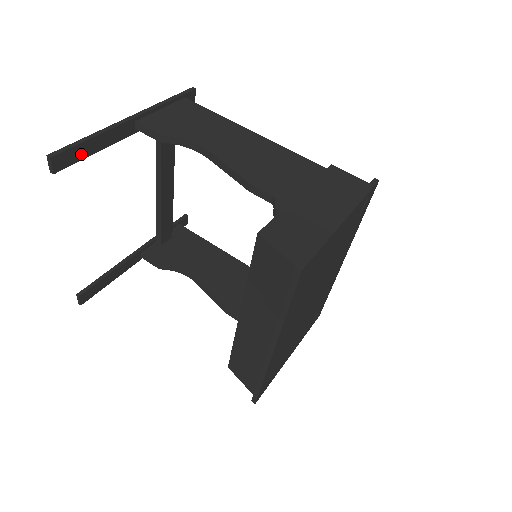
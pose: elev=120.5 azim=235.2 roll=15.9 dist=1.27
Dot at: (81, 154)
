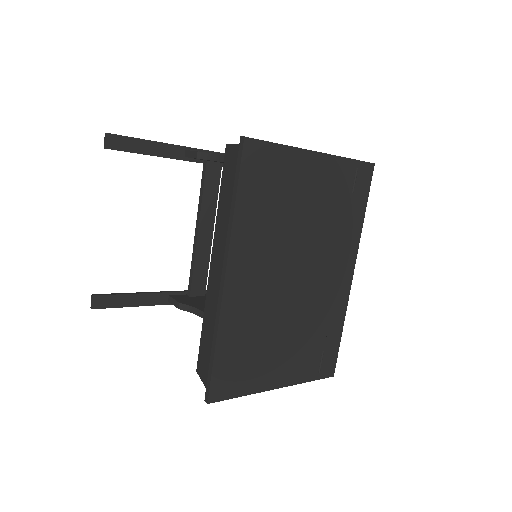
Dot at: (132, 147)
